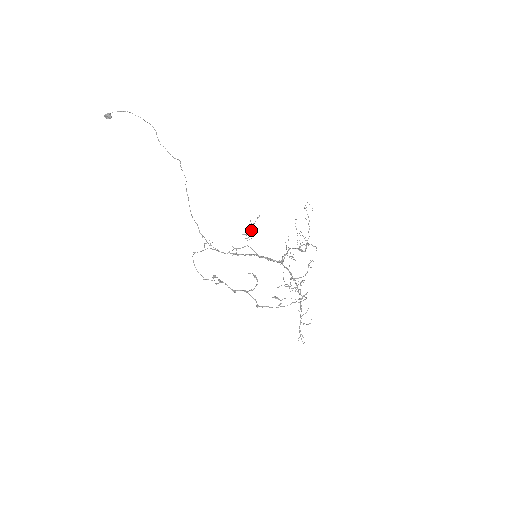
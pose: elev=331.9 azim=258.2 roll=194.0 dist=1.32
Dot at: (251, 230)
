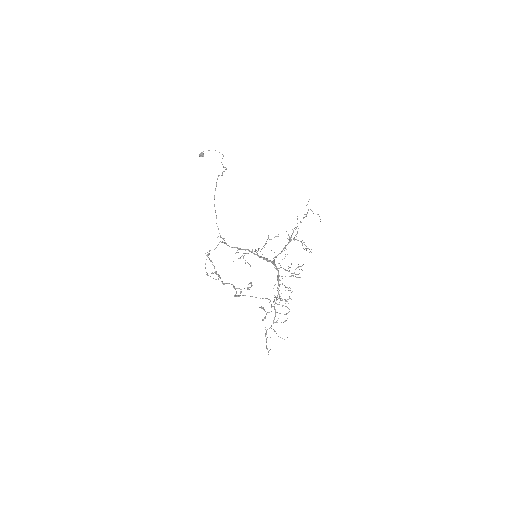
Dot at: (265, 243)
